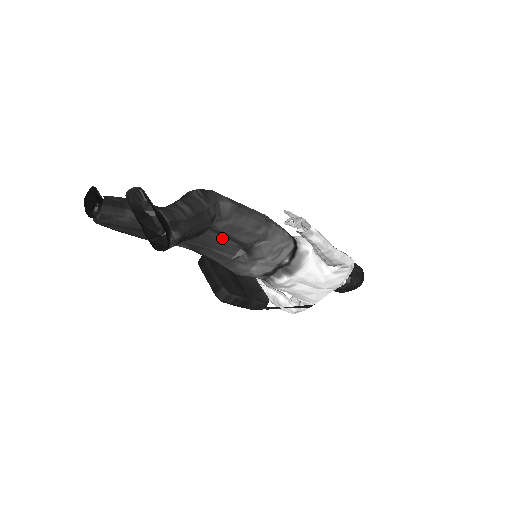
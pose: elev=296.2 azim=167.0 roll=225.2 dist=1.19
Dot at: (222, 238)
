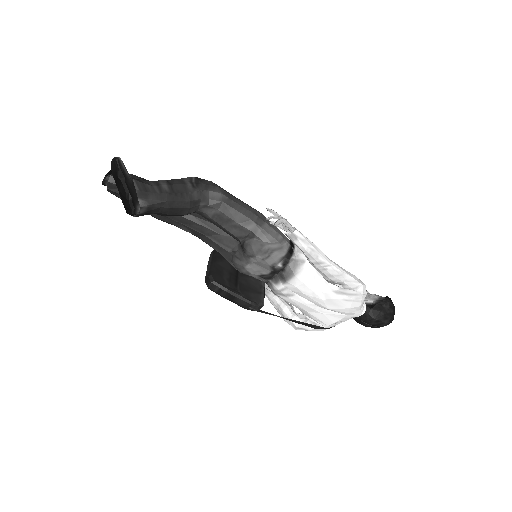
Dot at: (221, 230)
